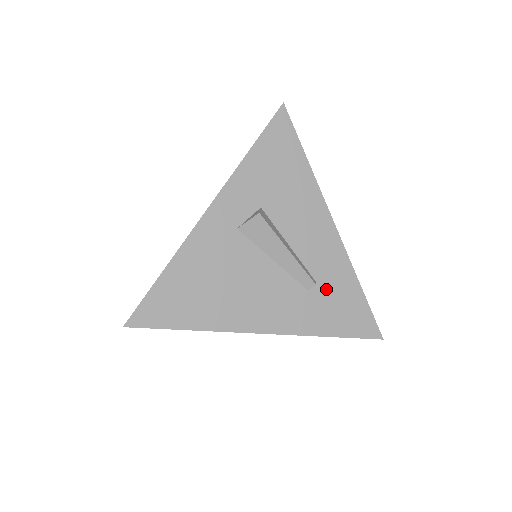
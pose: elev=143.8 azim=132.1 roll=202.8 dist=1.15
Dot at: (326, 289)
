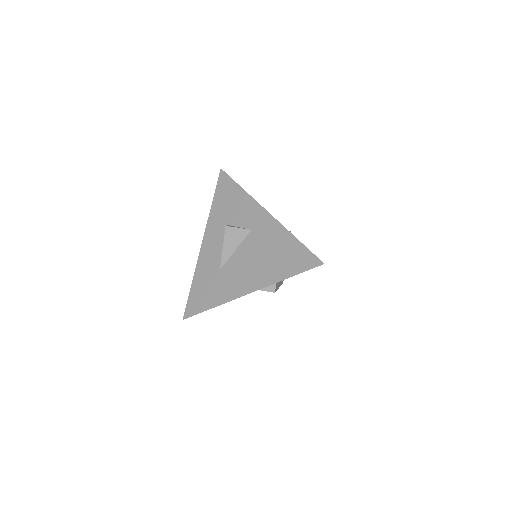
Dot at: occluded
